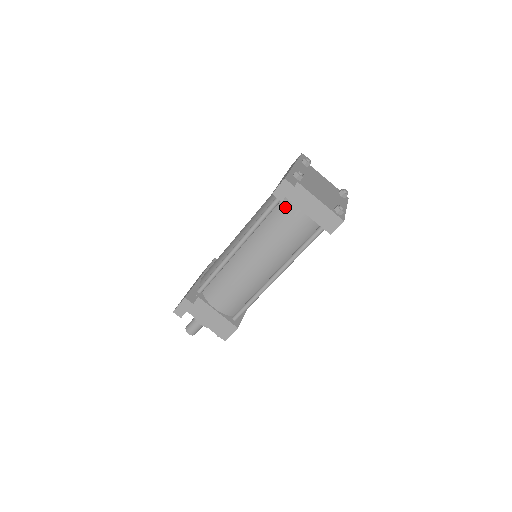
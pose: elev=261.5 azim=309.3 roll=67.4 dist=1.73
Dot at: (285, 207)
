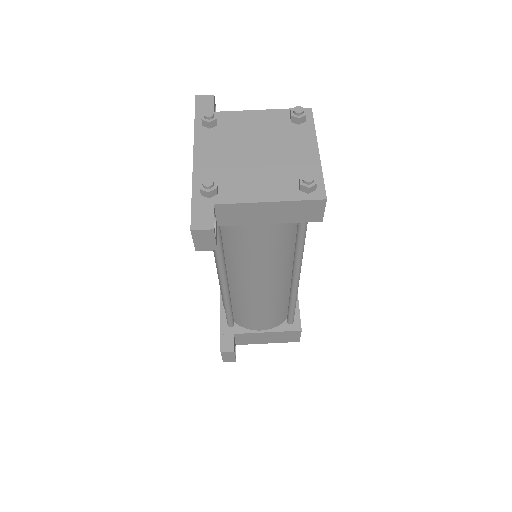
Dot at: (232, 228)
